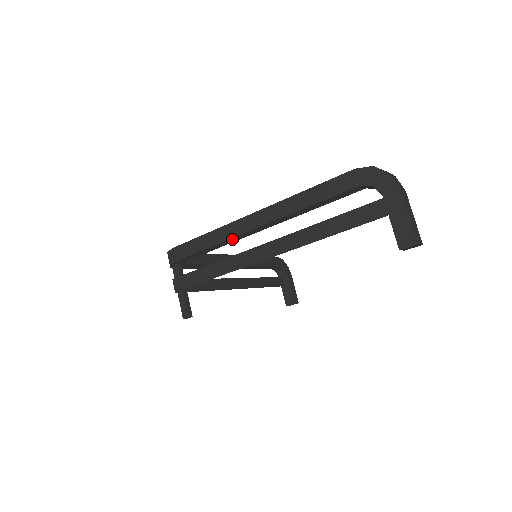
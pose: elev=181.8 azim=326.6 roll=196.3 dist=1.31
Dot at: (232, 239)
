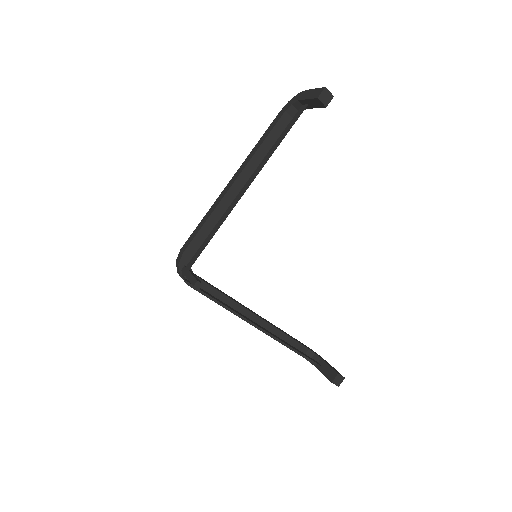
Dot at: (221, 207)
